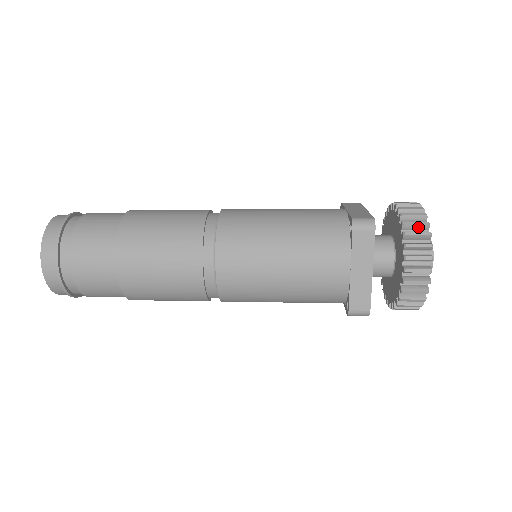
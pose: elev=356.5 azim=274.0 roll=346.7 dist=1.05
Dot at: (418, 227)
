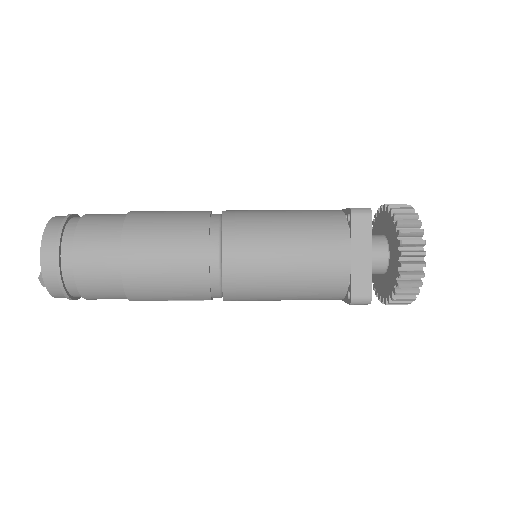
Dot at: (408, 217)
